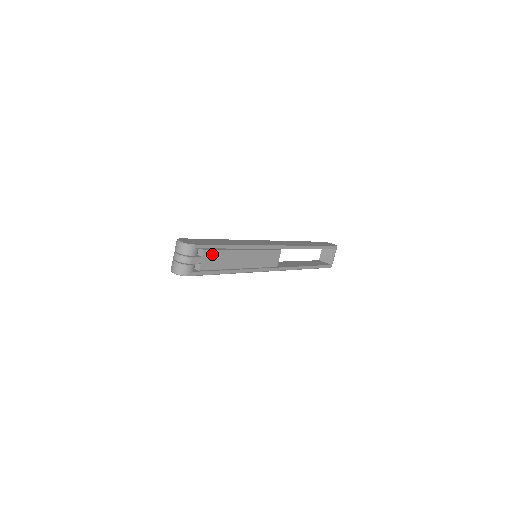
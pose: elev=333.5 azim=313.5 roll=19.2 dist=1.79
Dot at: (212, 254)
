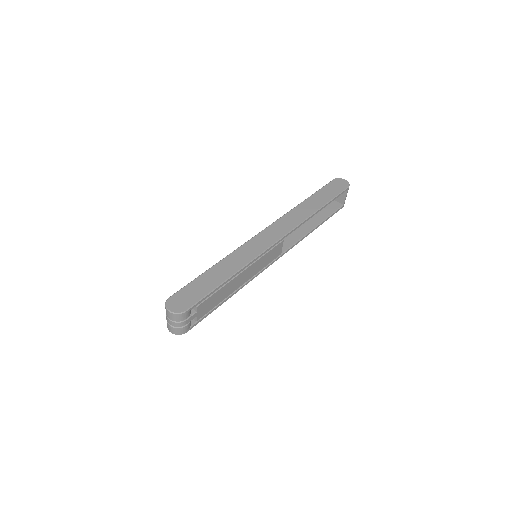
Dot at: (207, 301)
